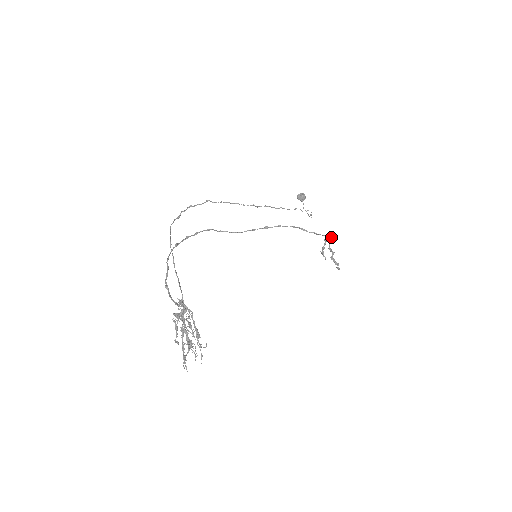
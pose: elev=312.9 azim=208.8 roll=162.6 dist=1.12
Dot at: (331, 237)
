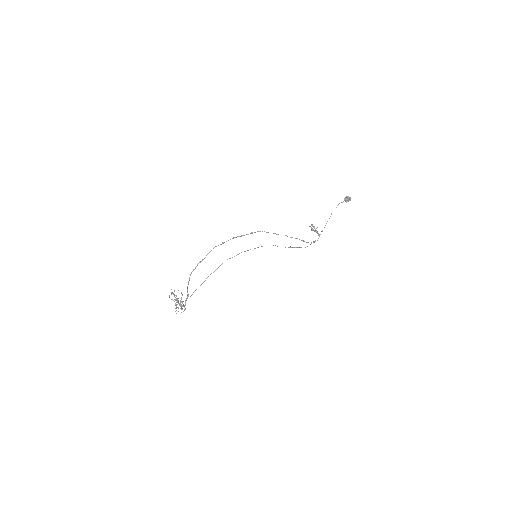
Dot at: occluded
